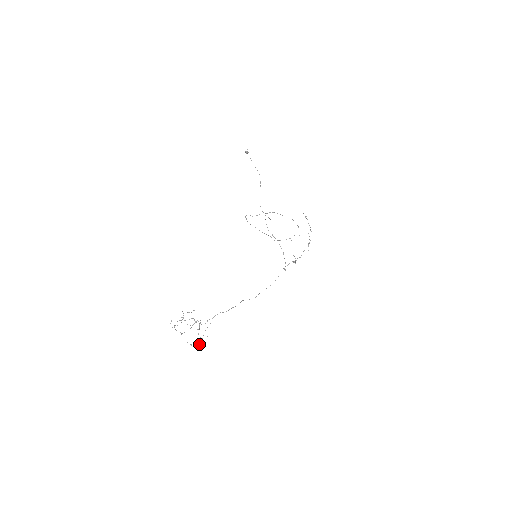
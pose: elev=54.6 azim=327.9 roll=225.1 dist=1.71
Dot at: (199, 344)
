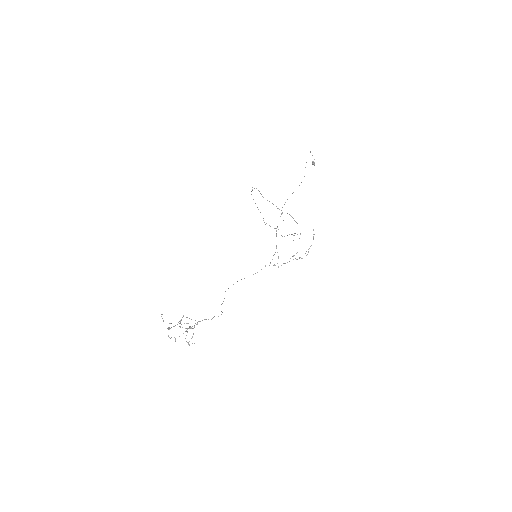
Dot at: occluded
